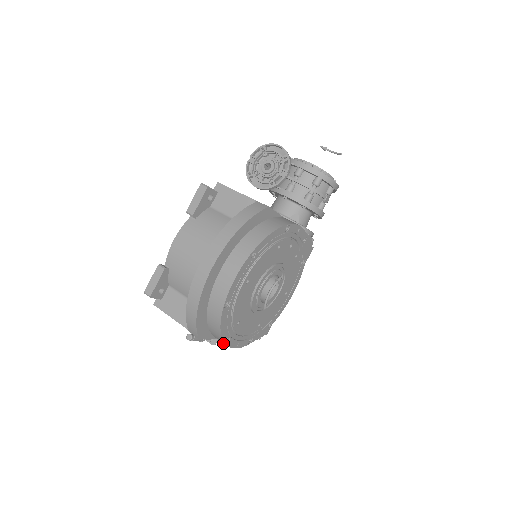
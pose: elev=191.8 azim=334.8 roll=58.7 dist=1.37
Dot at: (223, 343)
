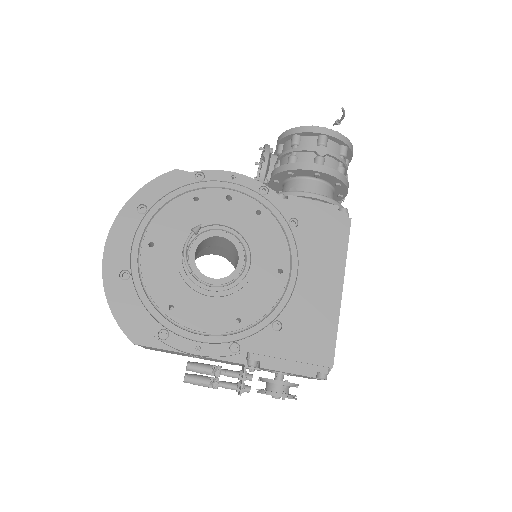
Dot at: (261, 393)
